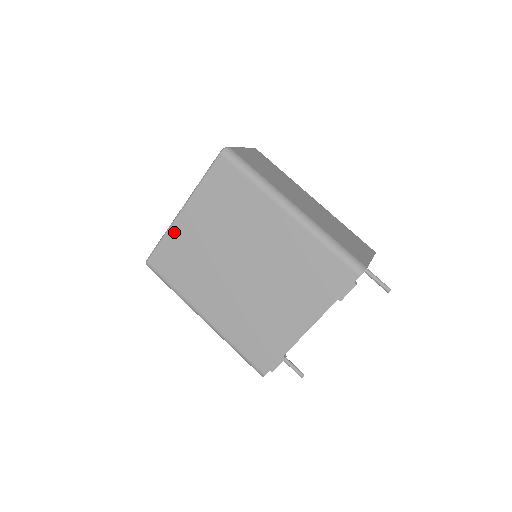
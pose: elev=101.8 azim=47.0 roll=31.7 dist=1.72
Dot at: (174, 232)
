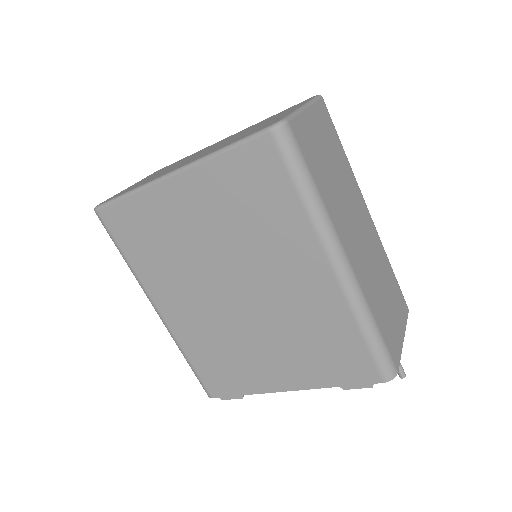
Dot at: (150, 197)
